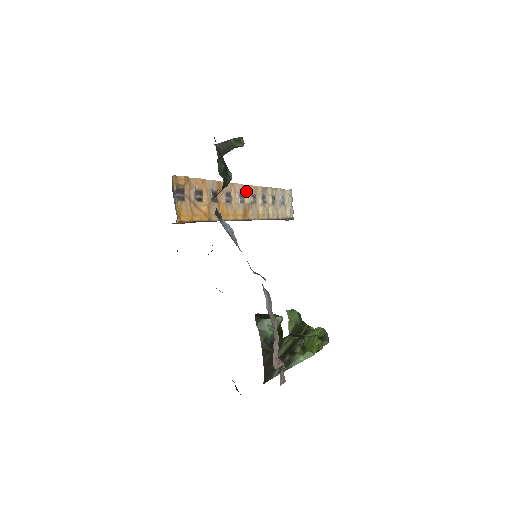
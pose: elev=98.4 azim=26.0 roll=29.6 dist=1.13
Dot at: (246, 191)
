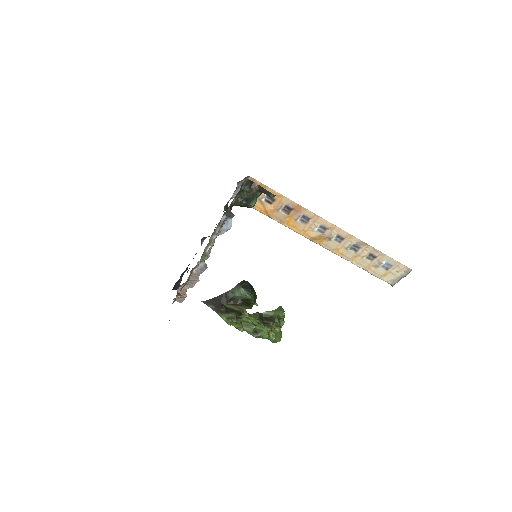
Dot at: (333, 229)
